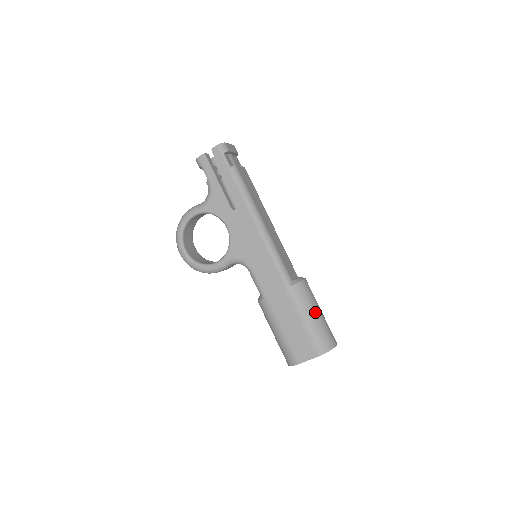
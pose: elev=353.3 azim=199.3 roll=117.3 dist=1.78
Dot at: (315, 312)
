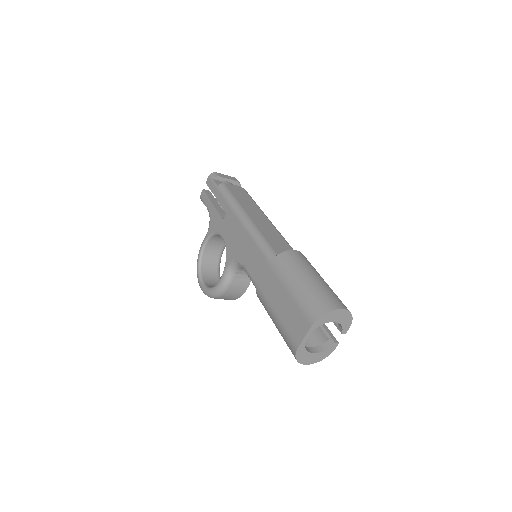
Dot at: (304, 276)
